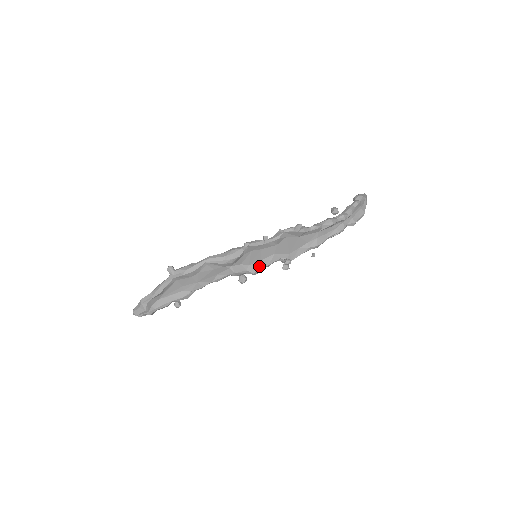
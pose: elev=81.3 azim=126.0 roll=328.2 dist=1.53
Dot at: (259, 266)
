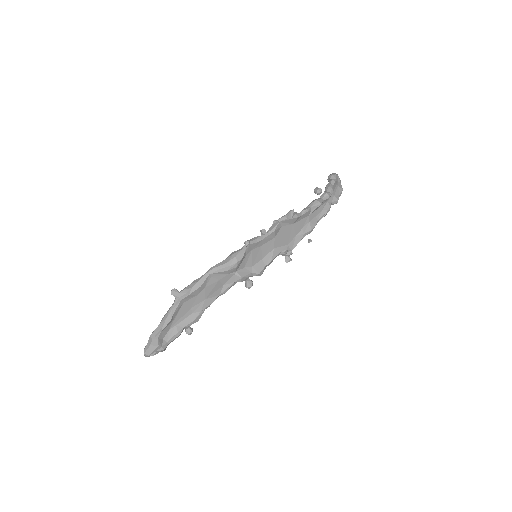
Dot at: (262, 265)
